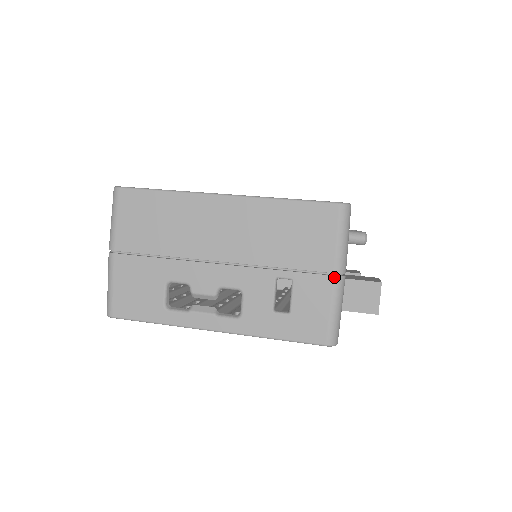
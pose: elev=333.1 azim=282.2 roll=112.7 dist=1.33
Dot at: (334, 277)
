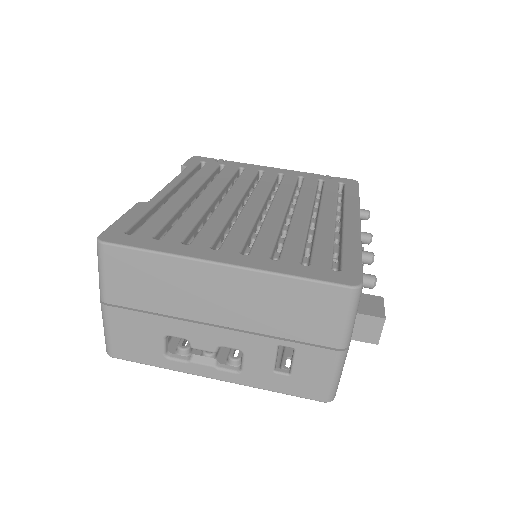
Dot at: (337, 352)
